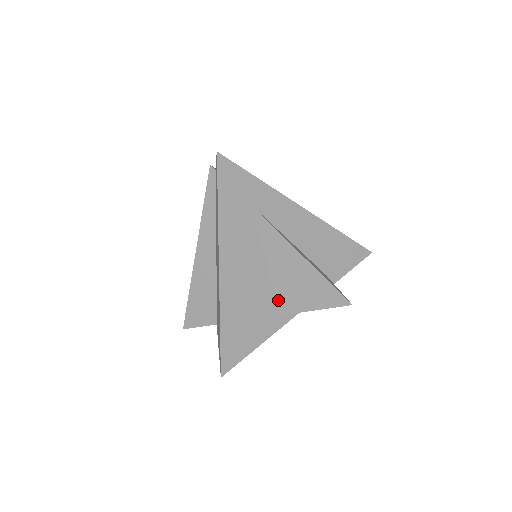
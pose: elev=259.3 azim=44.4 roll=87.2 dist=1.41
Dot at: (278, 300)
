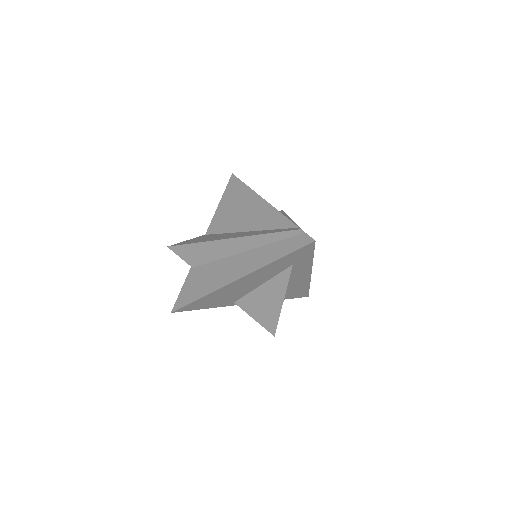
Dot at: (243, 299)
